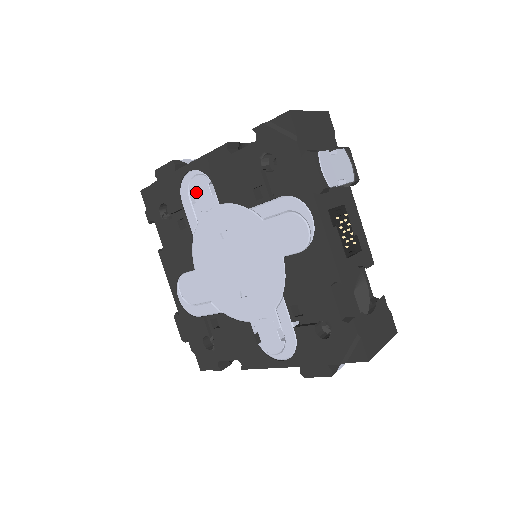
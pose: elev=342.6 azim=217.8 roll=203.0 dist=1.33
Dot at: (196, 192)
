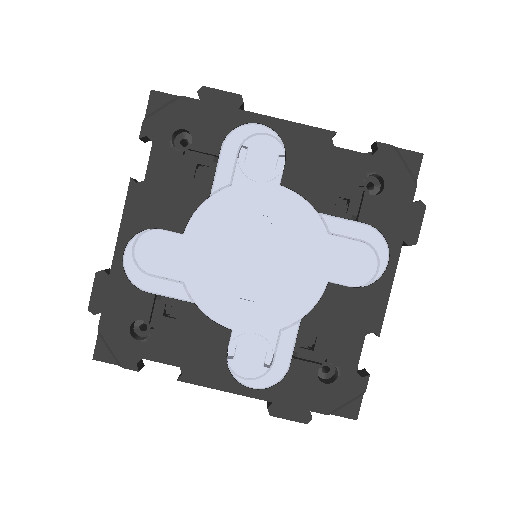
Dot at: (254, 151)
